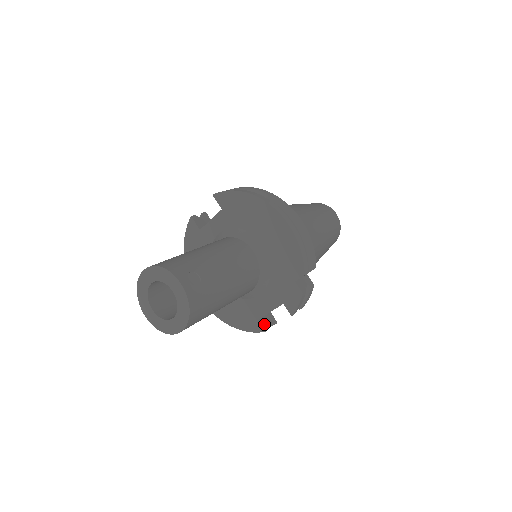
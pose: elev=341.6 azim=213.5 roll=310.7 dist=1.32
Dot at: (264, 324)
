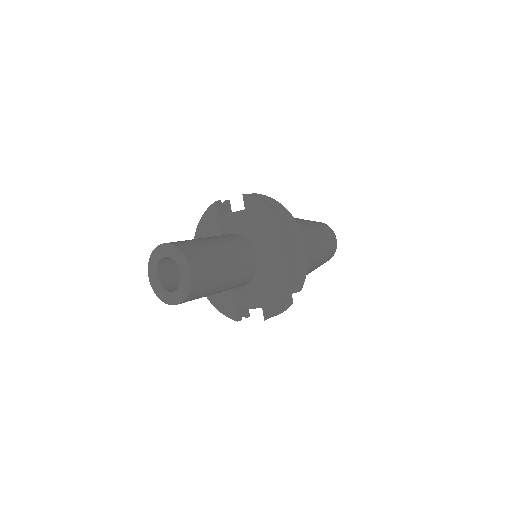
Dot at: (239, 315)
